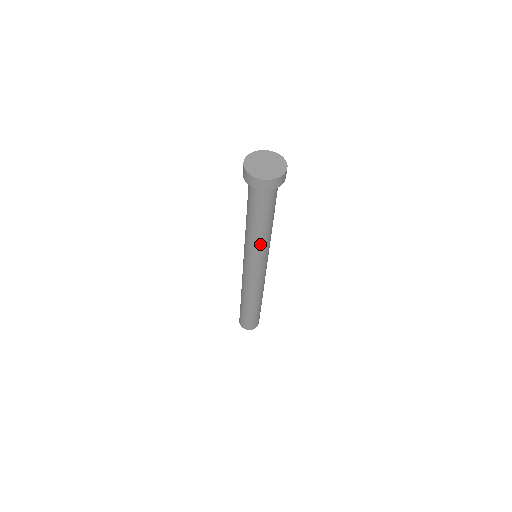
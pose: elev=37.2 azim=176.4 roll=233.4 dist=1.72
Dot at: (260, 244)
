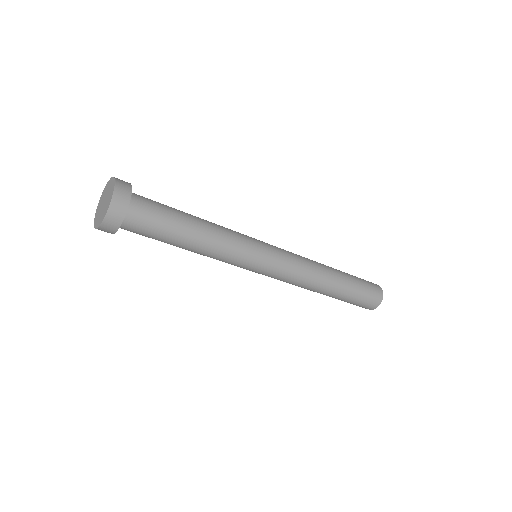
Dot at: (223, 251)
